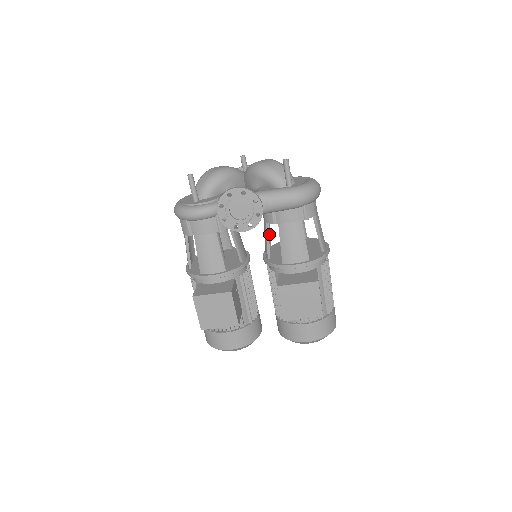
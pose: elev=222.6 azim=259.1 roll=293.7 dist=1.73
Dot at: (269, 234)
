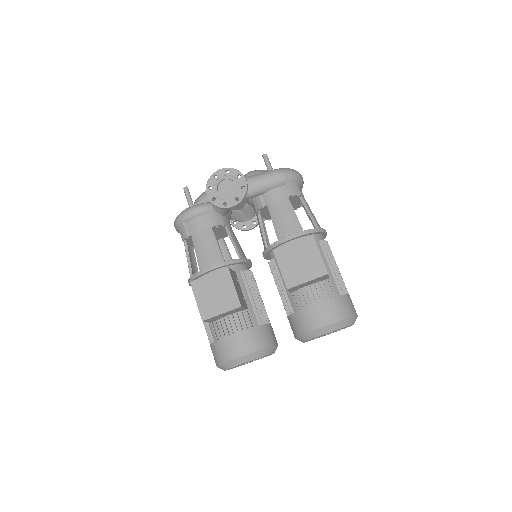
Dot at: (267, 238)
